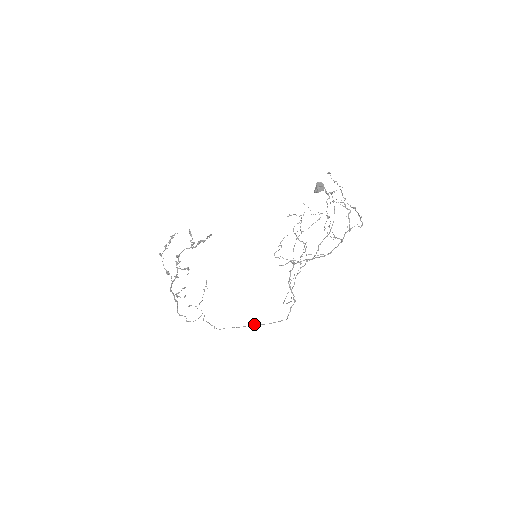
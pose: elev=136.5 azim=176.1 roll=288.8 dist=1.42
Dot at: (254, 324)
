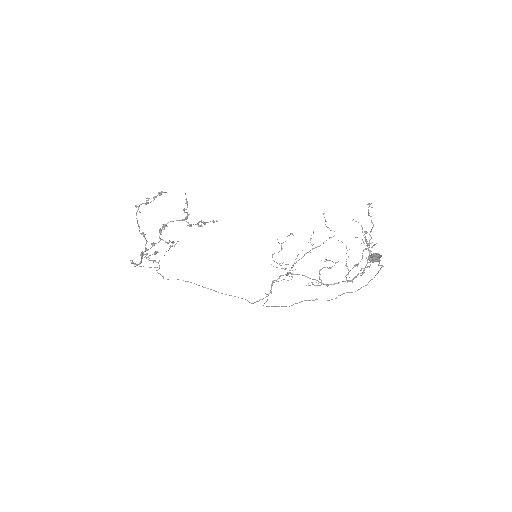
Dot at: occluded
